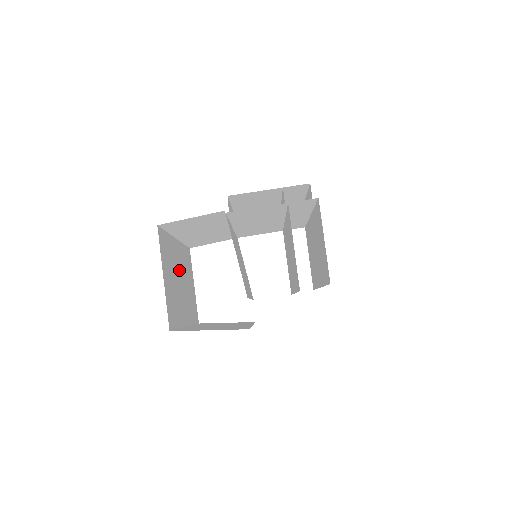
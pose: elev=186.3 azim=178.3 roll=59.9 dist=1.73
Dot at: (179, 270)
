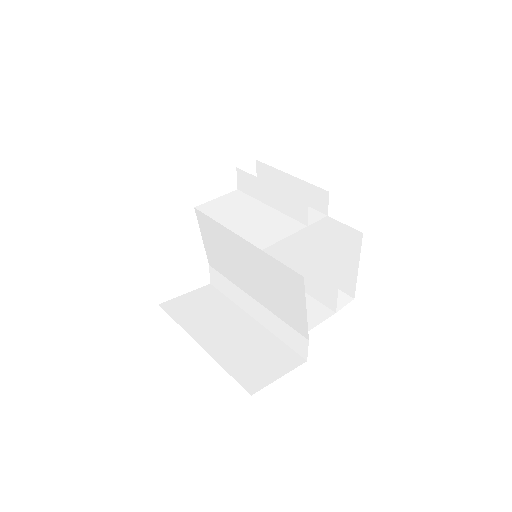
Dot at: occluded
